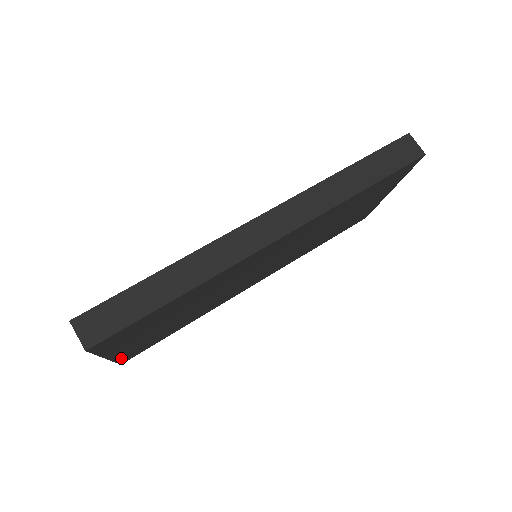
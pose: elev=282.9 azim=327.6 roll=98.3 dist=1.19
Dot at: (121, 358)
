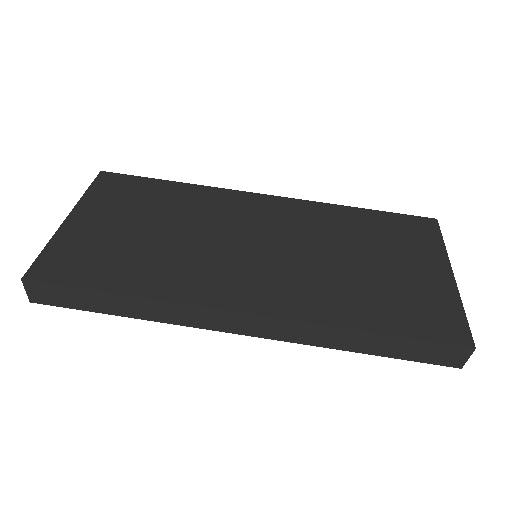
Dot at: occluded
